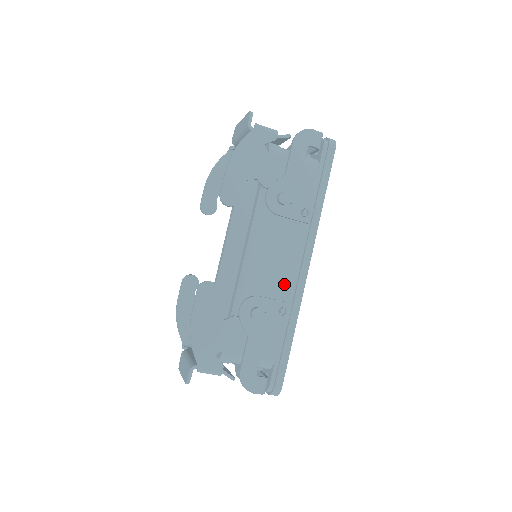
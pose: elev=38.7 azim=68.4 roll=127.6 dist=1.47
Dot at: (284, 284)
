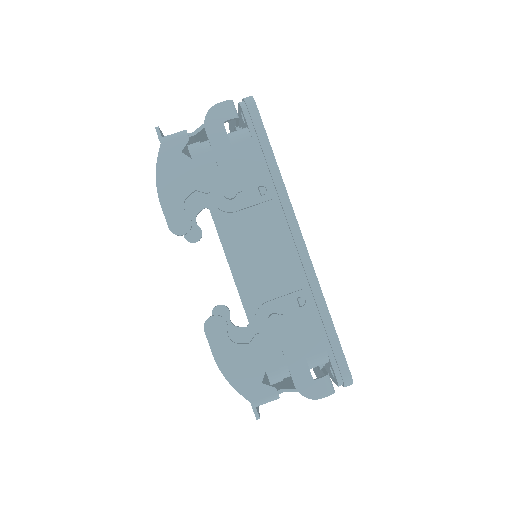
Dot at: (289, 272)
